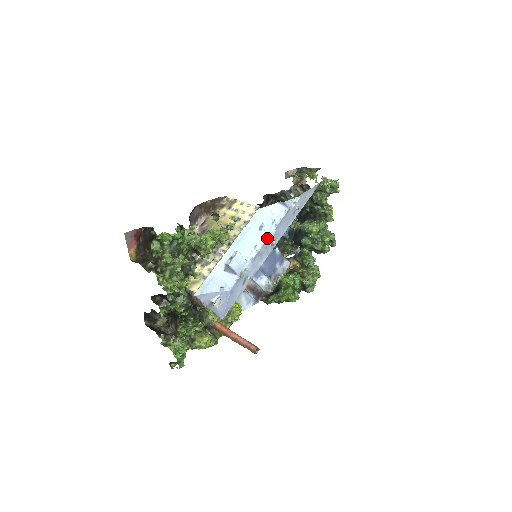
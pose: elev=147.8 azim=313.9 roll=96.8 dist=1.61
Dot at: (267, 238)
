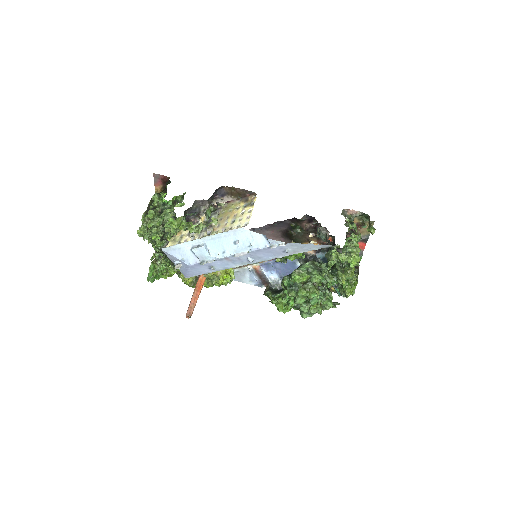
Dot at: (237, 253)
